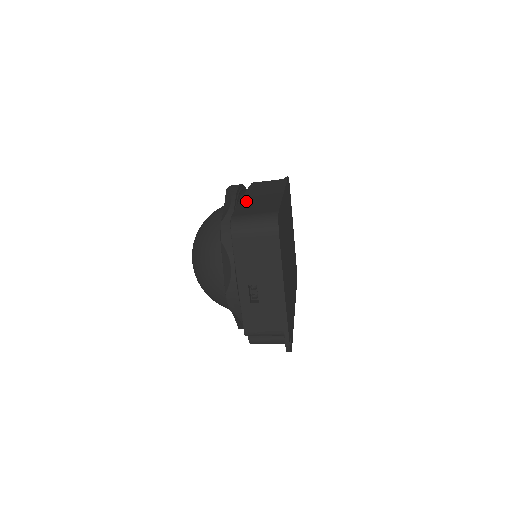
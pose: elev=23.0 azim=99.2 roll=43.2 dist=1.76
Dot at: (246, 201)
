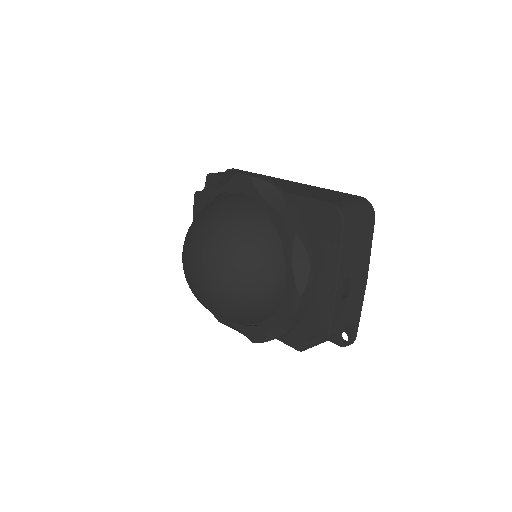
Dot at: (286, 189)
